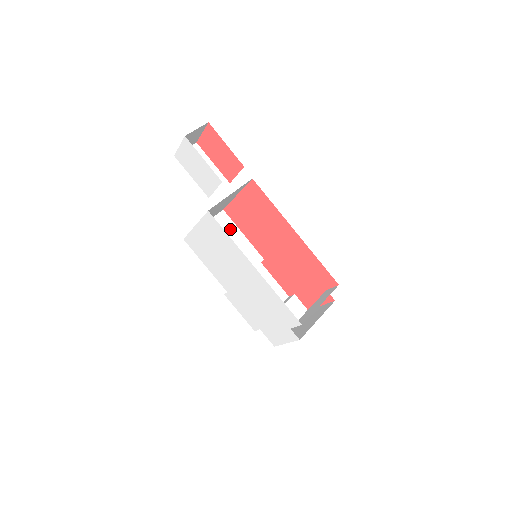
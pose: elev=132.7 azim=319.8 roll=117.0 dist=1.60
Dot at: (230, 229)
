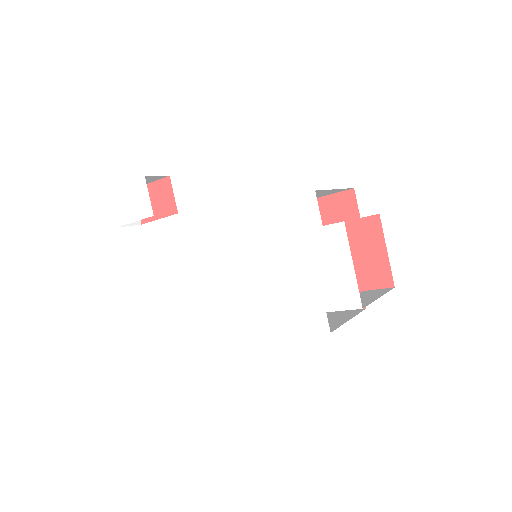
Dot at: occluded
